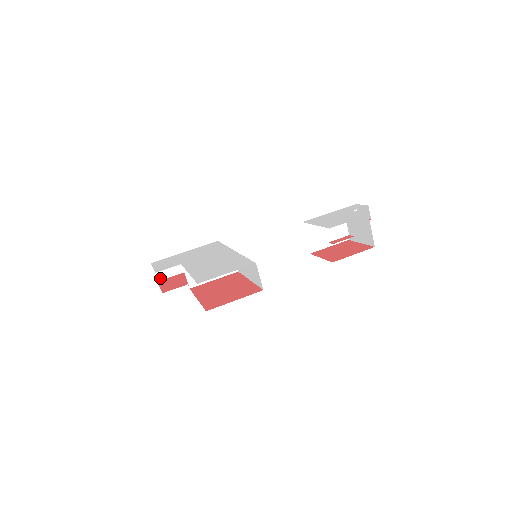
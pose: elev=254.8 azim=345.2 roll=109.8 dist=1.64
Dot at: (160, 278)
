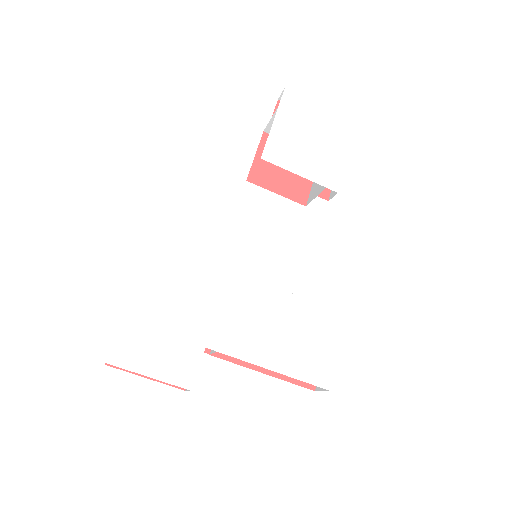
Dot at: occluded
